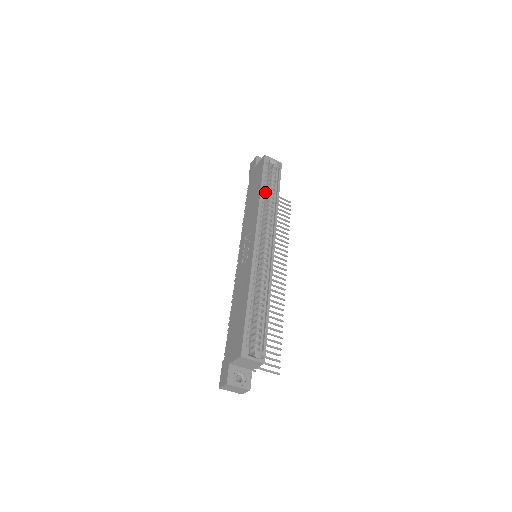
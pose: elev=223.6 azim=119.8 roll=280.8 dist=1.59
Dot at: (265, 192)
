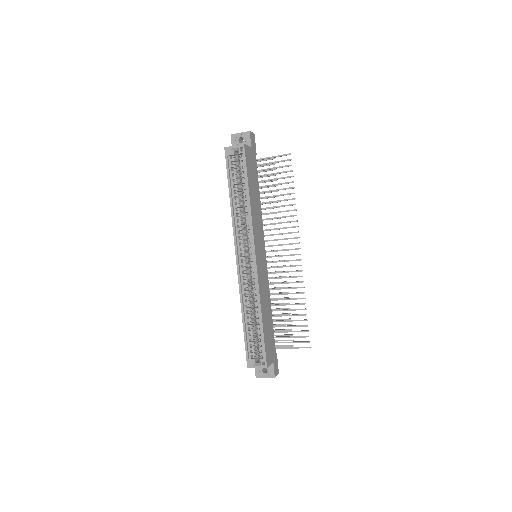
Dot at: (236, 194)
